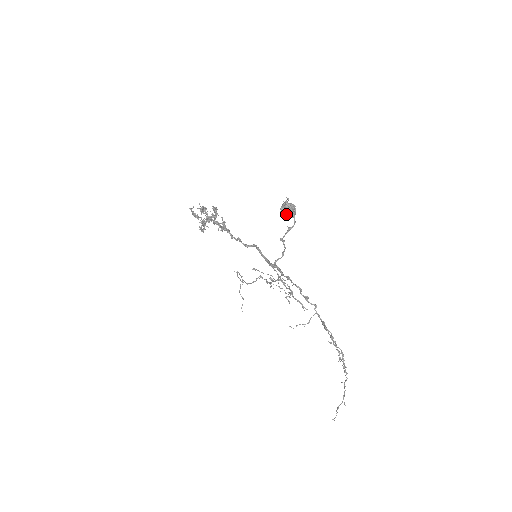
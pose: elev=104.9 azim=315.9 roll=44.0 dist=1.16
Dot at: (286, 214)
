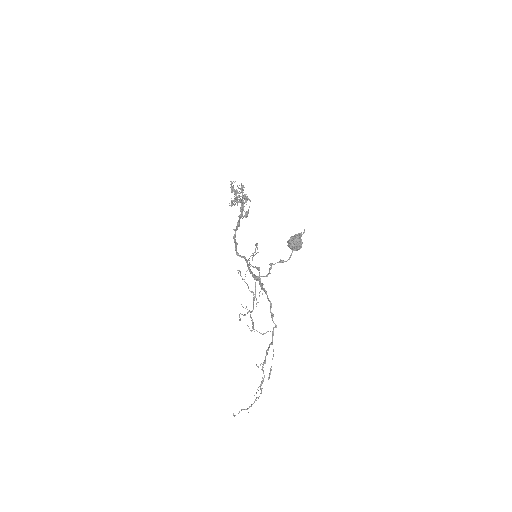
Dot at: (290, 246)
